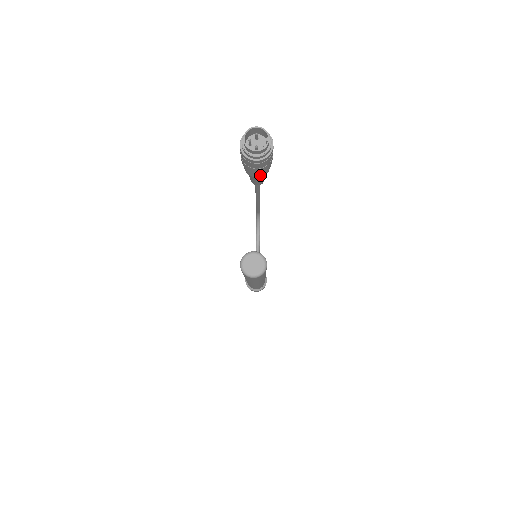
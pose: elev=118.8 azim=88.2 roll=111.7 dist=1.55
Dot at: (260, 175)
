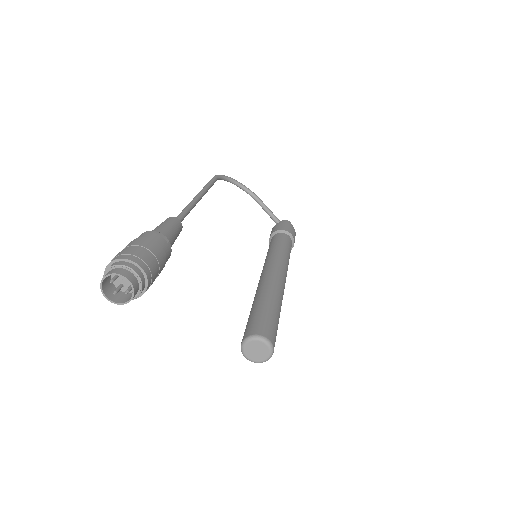
Dot at: (168, 258)
